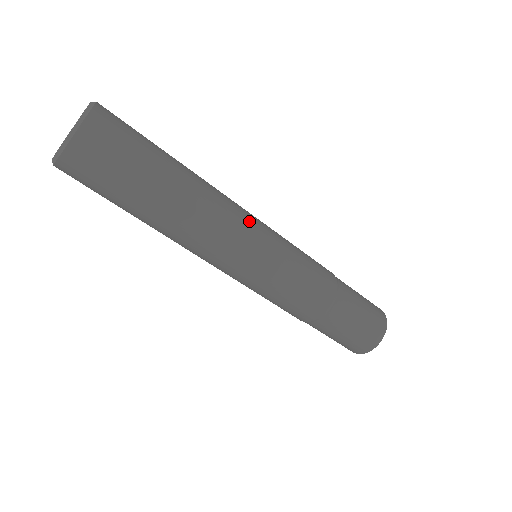
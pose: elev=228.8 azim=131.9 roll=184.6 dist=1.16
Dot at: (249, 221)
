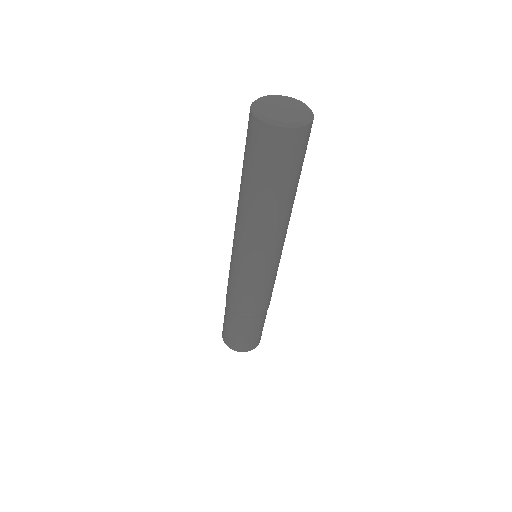
Dot at: occluded
